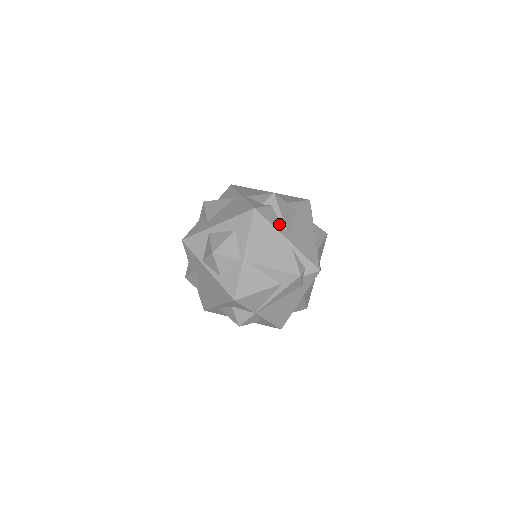
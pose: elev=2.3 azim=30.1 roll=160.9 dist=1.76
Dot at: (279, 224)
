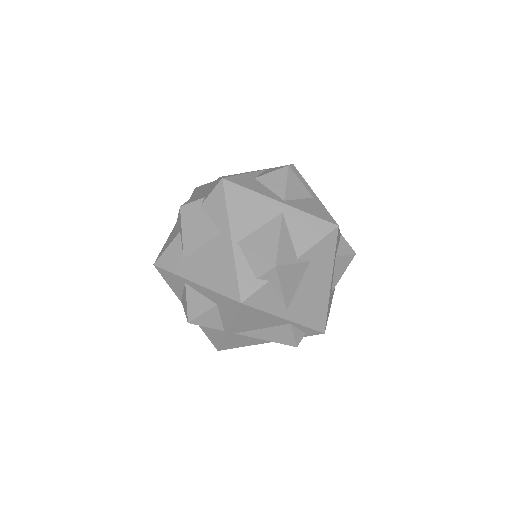
Dot at: (277, 304)
